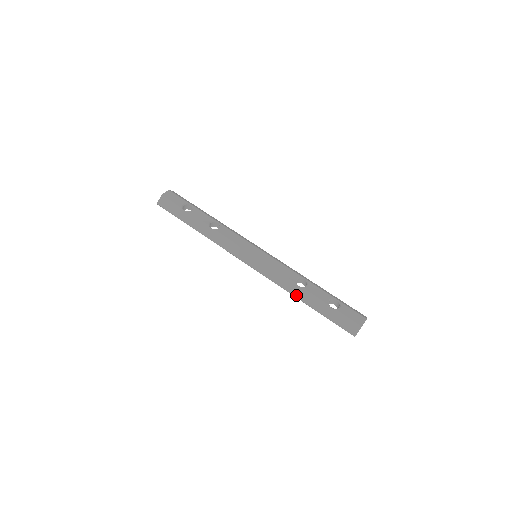
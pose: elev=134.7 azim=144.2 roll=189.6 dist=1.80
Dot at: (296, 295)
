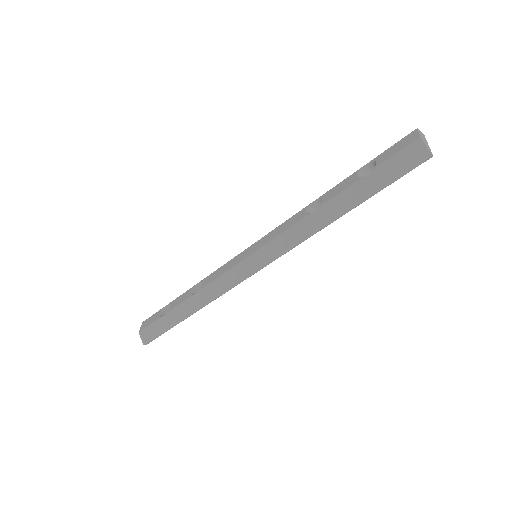
Dot at: (325, 222)
